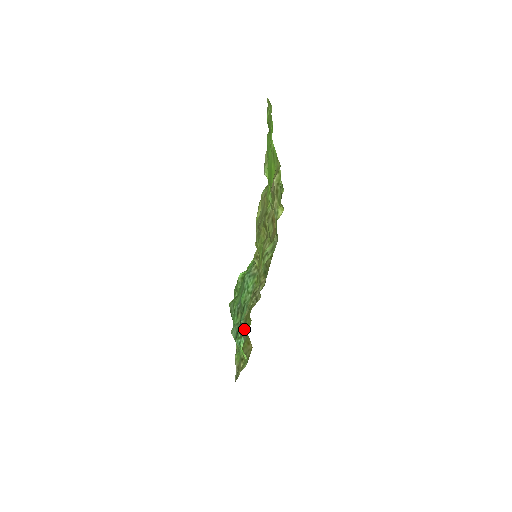
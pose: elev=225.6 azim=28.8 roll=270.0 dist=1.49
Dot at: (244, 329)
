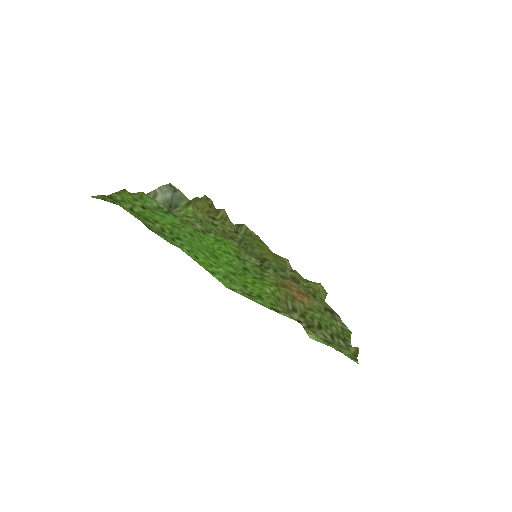
Dot at: occluded
